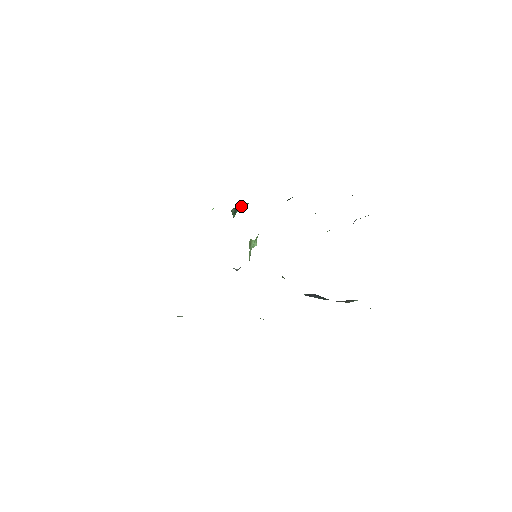
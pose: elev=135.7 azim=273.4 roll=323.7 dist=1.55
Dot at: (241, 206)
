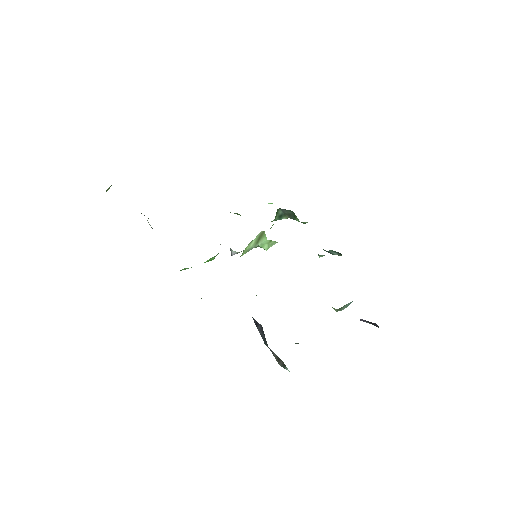
Dot at: (290, 218)
